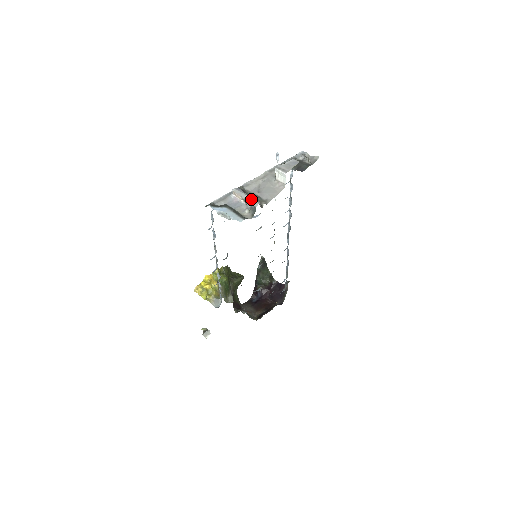
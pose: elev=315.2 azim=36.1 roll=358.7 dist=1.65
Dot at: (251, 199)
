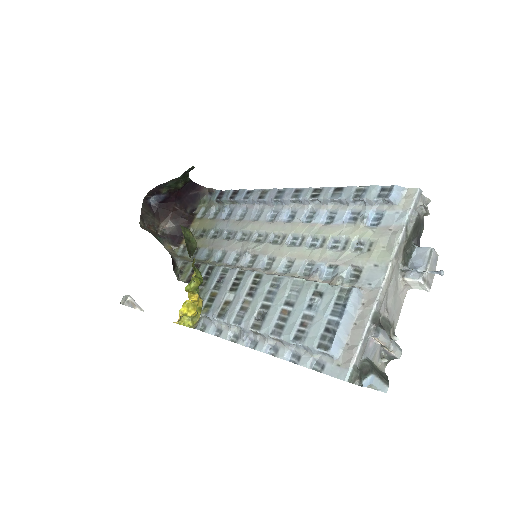
Dot at: (396, 349)
